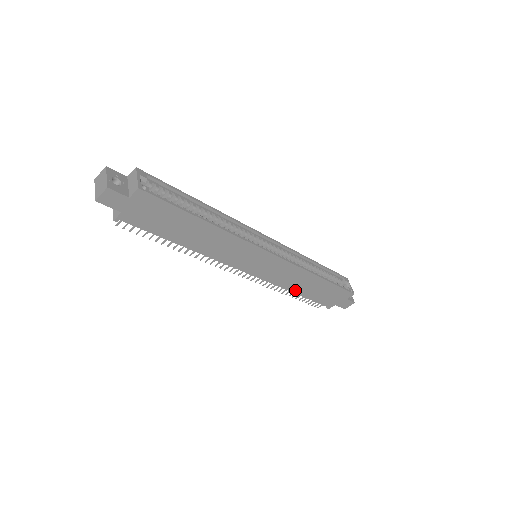
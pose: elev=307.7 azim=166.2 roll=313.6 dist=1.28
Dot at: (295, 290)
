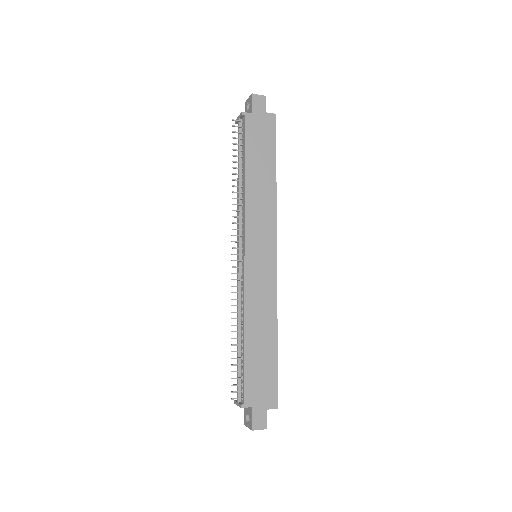
Dot at: (248, 328)
